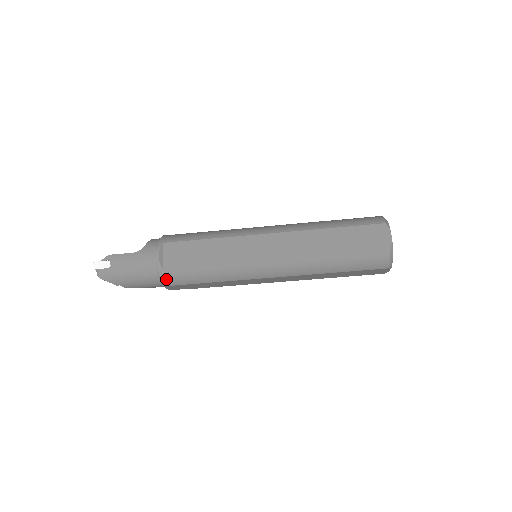
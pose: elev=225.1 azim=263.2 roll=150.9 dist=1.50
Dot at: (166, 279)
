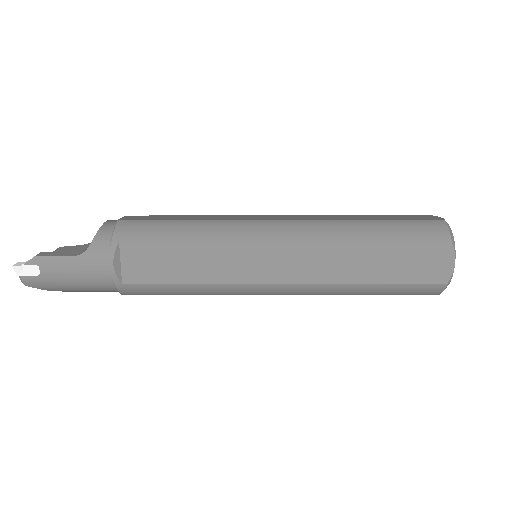
Dot at: (127, 292)
